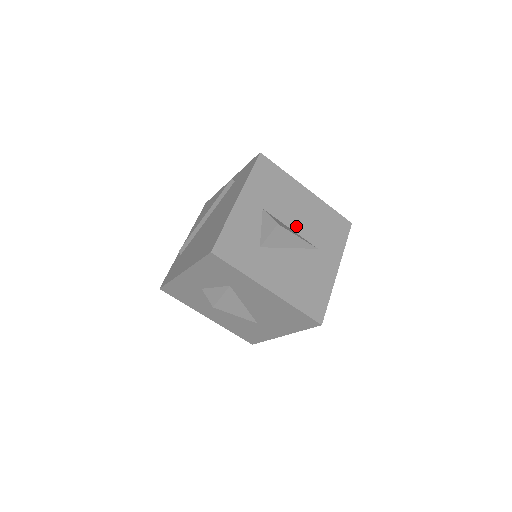
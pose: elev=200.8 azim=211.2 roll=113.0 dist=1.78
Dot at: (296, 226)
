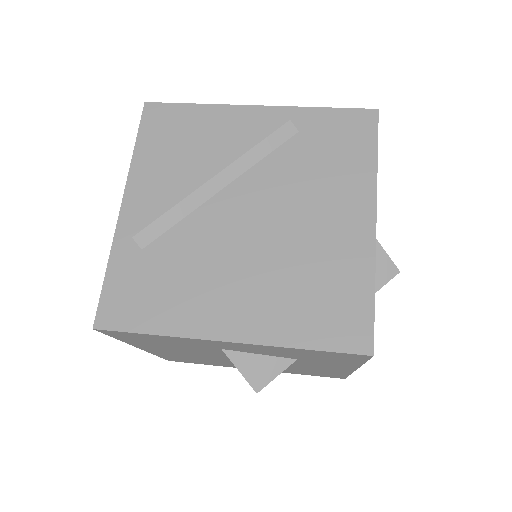
Dot at: occluded
